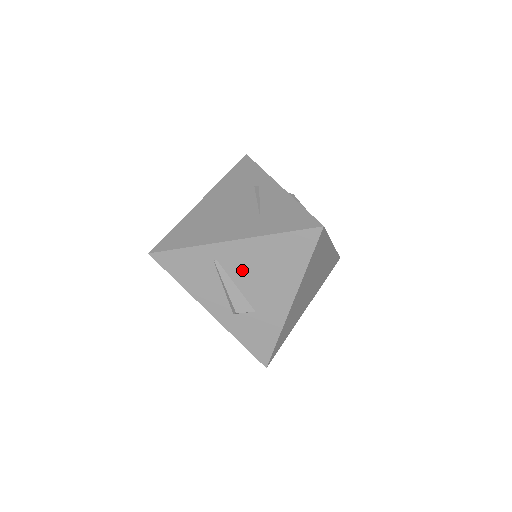
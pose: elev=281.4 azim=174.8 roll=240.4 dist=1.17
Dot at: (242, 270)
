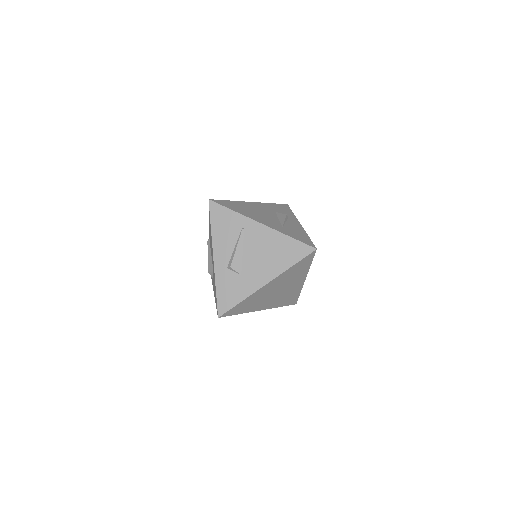
Dot at: (254, 244)
